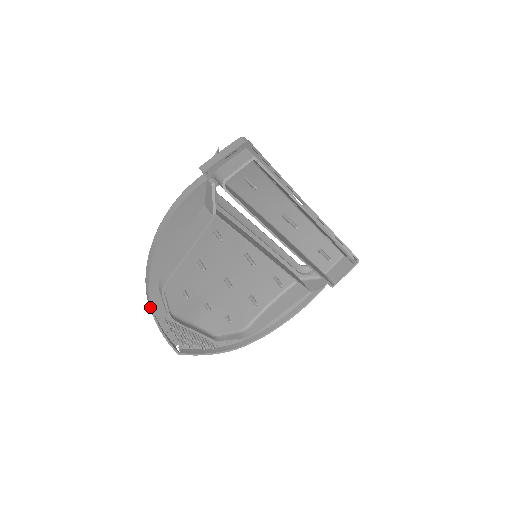
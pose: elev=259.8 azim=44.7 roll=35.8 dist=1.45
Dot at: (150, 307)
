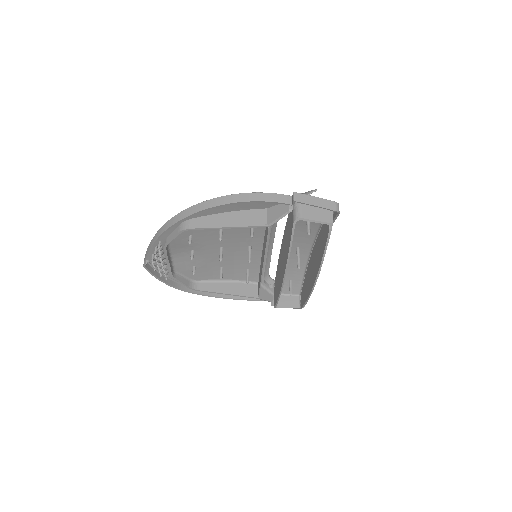
Dot at: (163, 231)
